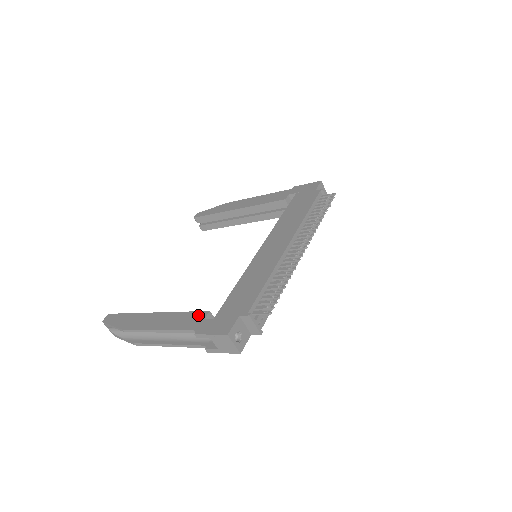
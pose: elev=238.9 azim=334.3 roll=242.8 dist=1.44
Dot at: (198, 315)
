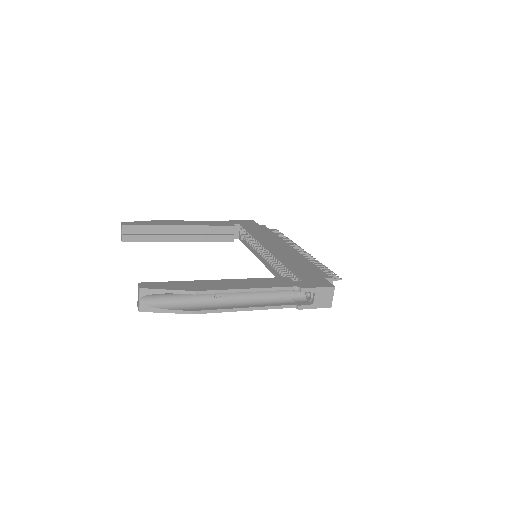
Dot at: (282, 279)
